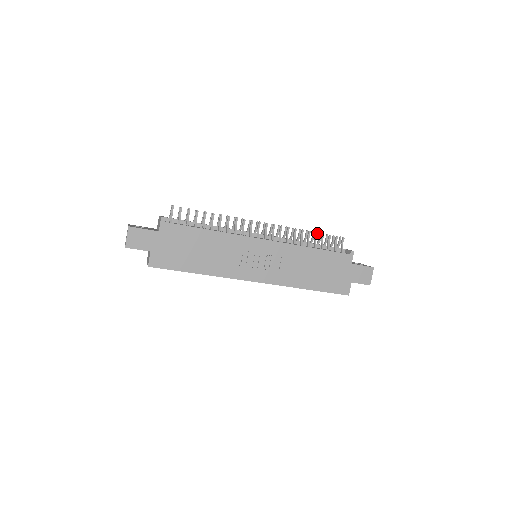
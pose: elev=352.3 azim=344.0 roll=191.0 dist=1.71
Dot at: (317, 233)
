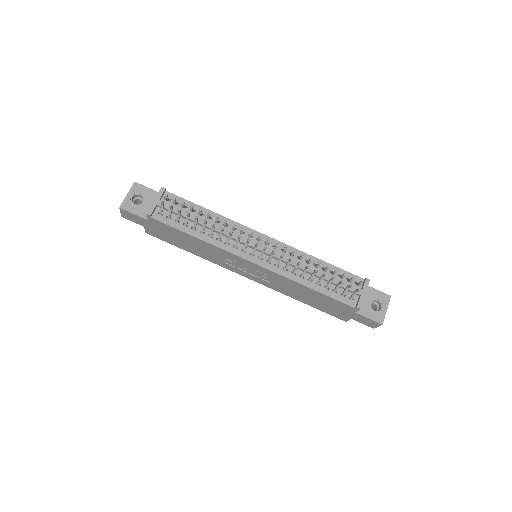
Dot at: occluded
